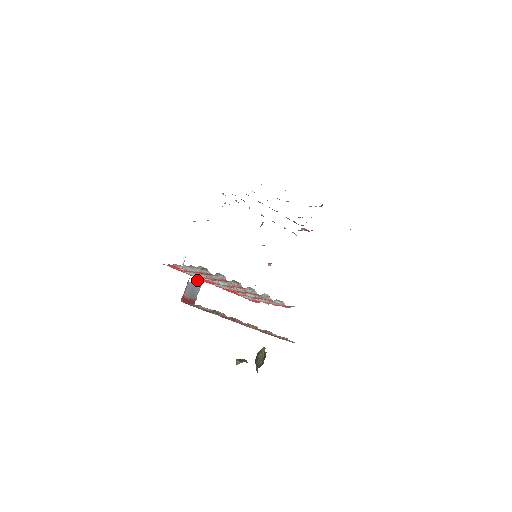
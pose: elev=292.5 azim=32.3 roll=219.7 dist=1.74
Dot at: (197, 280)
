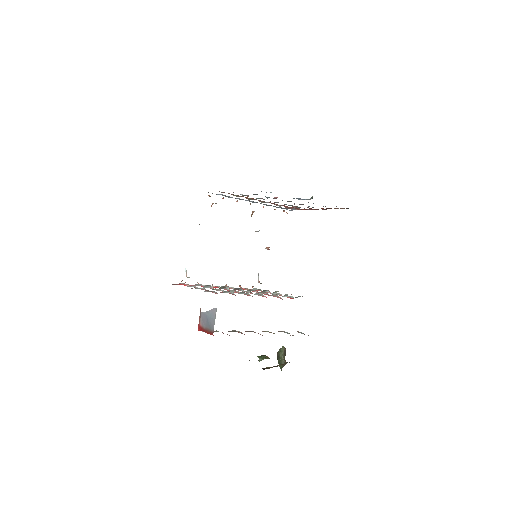
Dot at: (210, 311)
